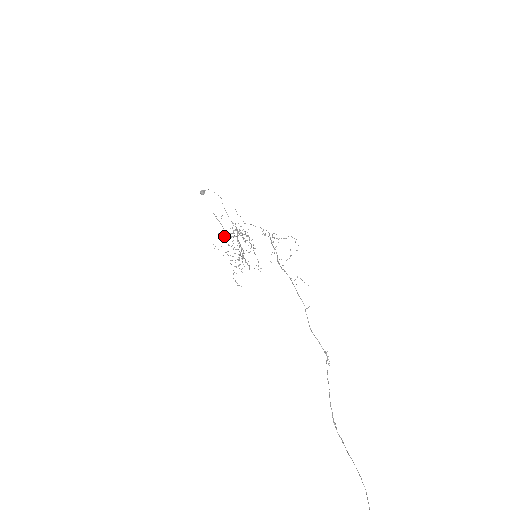
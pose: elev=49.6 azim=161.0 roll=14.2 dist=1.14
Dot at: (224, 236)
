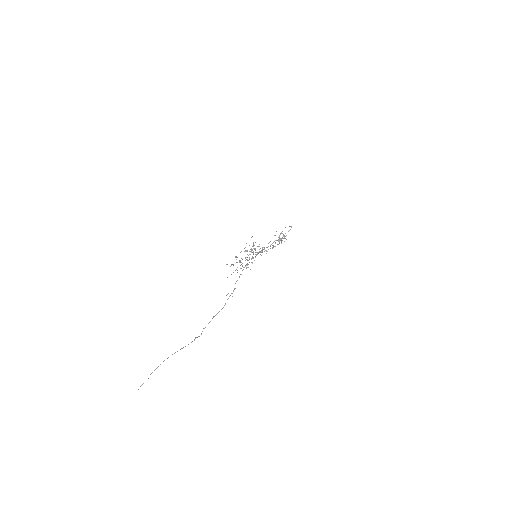
Dot at: (247, 257)
